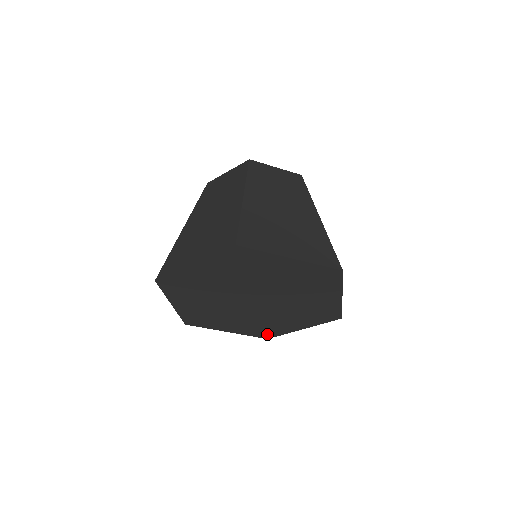
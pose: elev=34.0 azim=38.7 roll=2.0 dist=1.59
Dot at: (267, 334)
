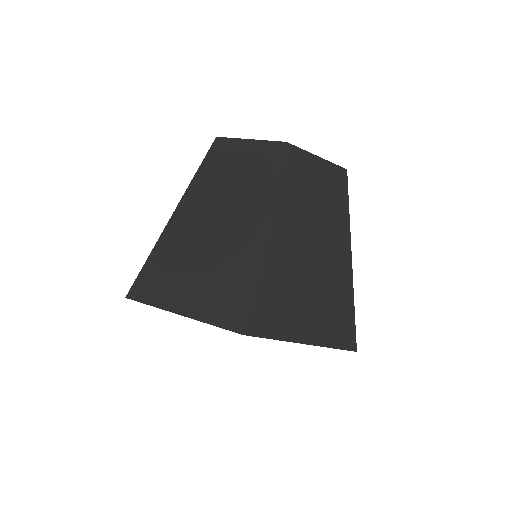
Dot at: occluded
